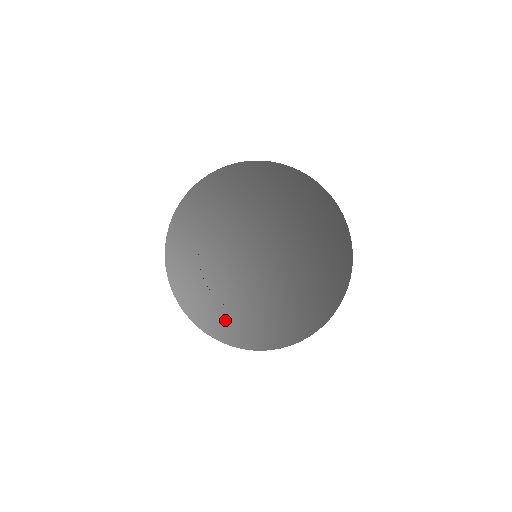
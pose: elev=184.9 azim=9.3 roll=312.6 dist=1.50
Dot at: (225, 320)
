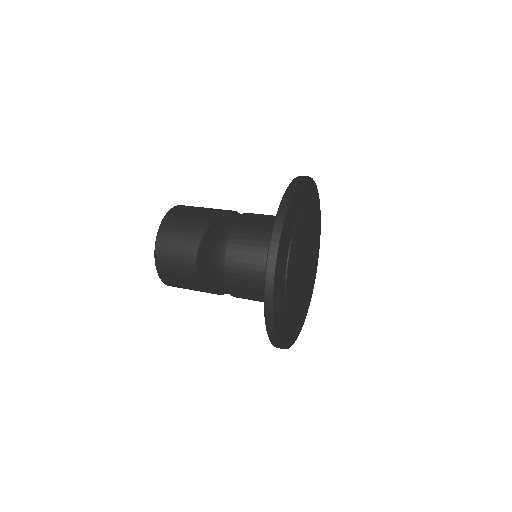
Dot at: (280, 307)
